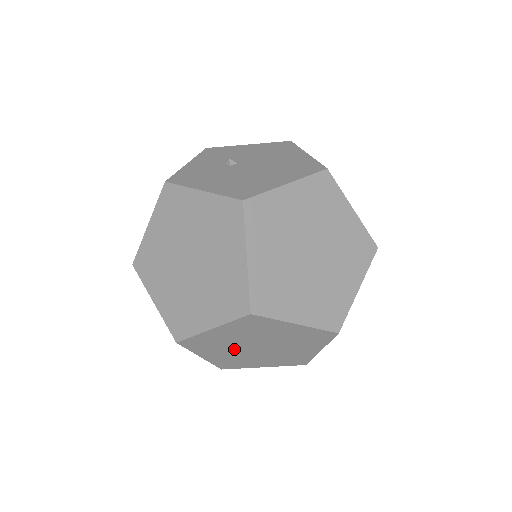
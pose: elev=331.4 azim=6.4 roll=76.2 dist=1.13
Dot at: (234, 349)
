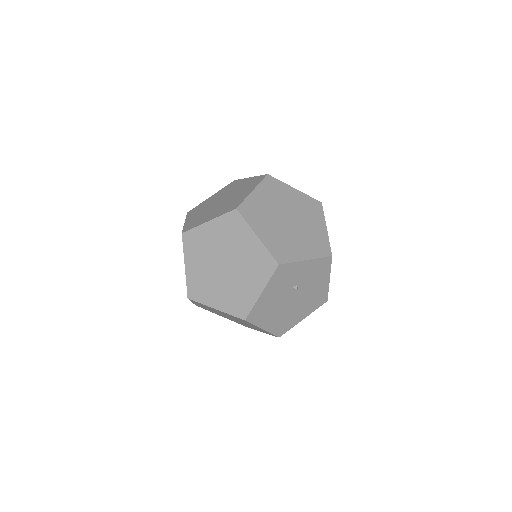
Dot at: (218, 281)
